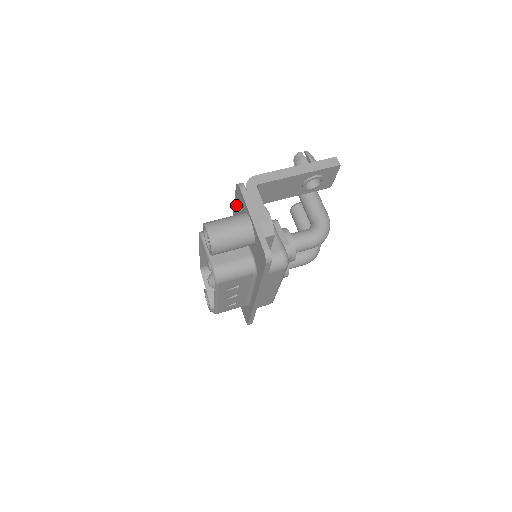
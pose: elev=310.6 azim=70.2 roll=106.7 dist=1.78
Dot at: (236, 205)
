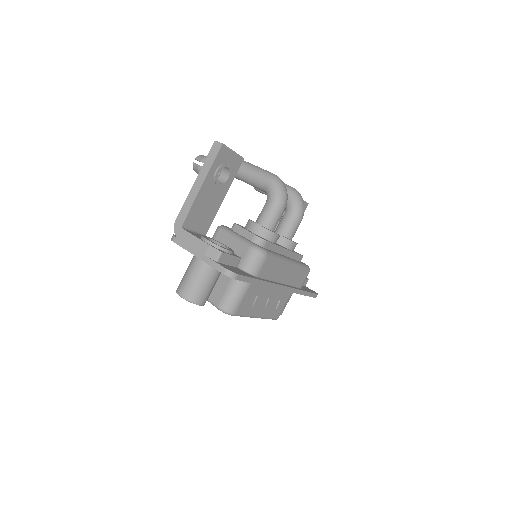
Dot at: occluded
